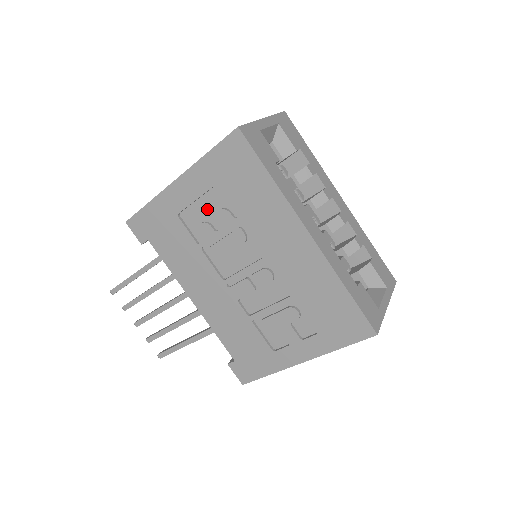
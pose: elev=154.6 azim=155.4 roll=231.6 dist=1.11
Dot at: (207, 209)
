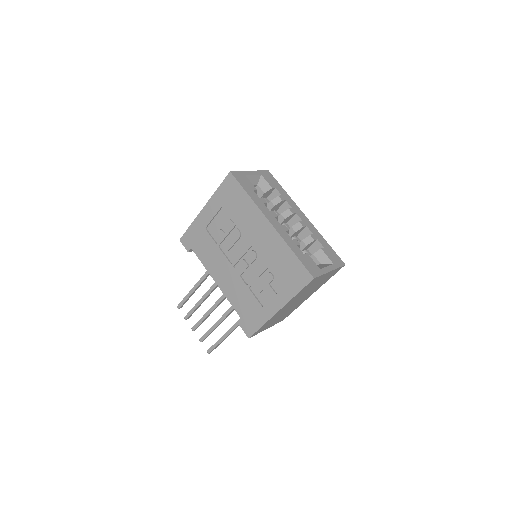
Dot at: (220, 222)
